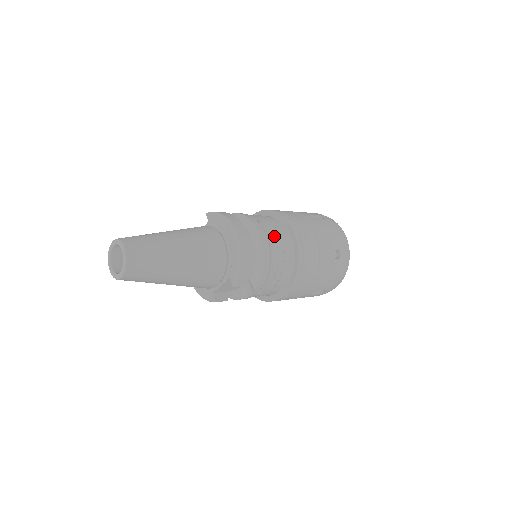
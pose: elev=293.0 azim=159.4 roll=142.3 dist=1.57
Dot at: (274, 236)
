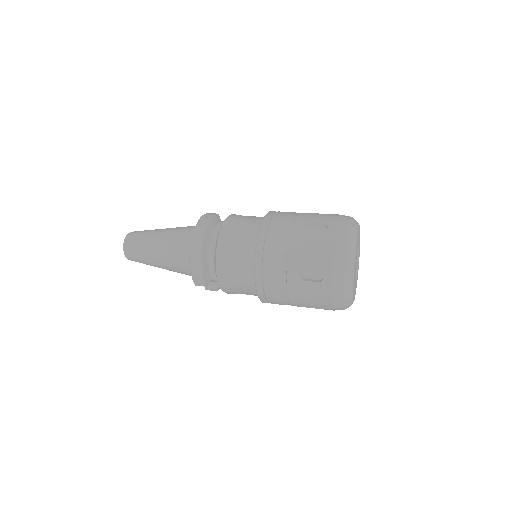
Dot at: (235, 248)
